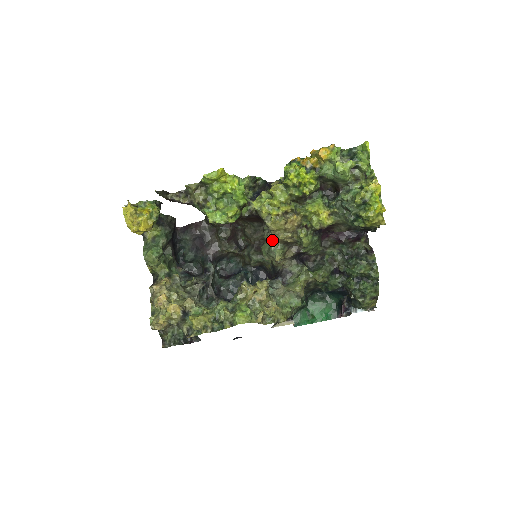
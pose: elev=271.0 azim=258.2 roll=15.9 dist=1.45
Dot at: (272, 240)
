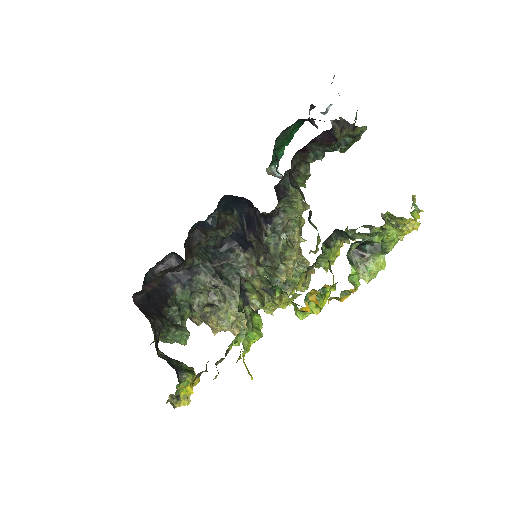
Dot at: occluded
